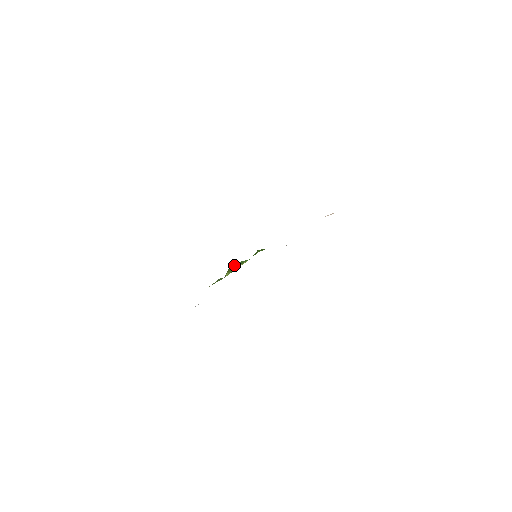
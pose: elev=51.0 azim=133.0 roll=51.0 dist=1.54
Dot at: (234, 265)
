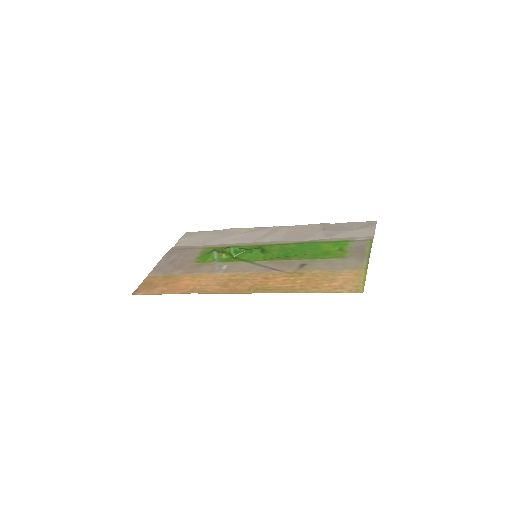
Dot at: (232, 250)
